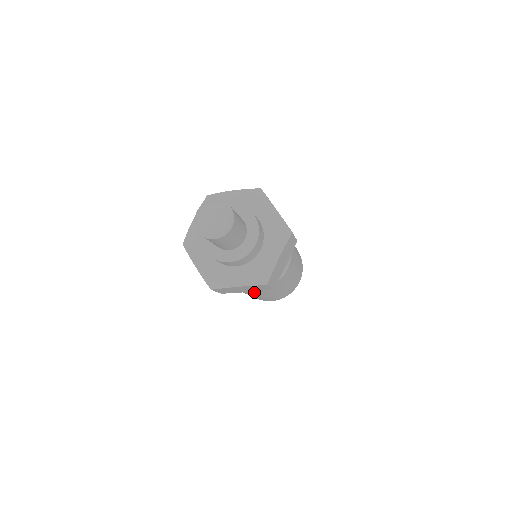
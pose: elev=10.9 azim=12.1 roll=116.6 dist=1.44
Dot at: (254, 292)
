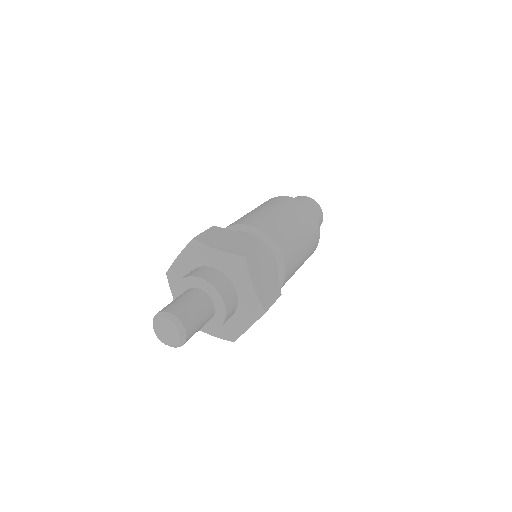
Dot at: occluded
